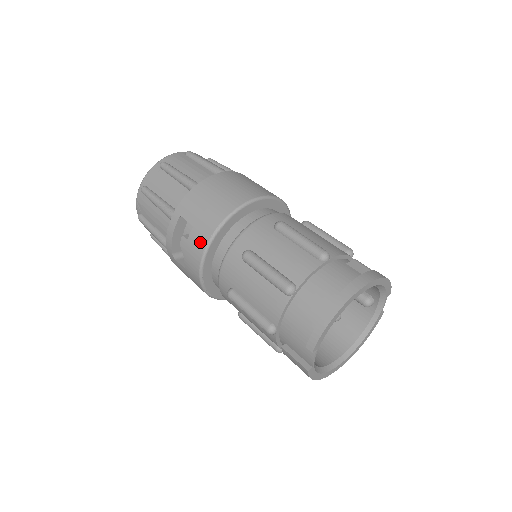
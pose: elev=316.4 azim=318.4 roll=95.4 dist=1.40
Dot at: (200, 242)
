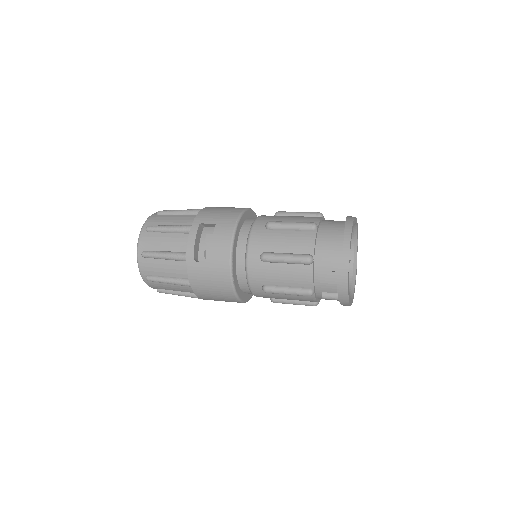
Dot at: (227, 229)
